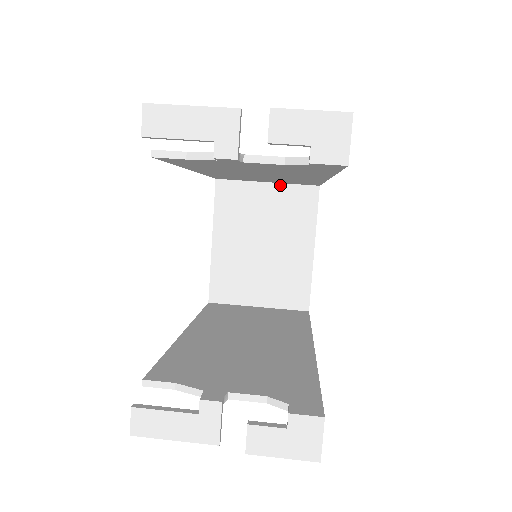
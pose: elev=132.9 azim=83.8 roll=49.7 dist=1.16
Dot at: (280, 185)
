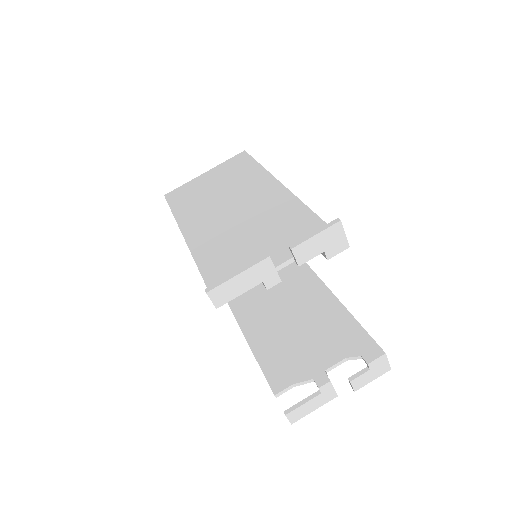
Dot at: occluded
